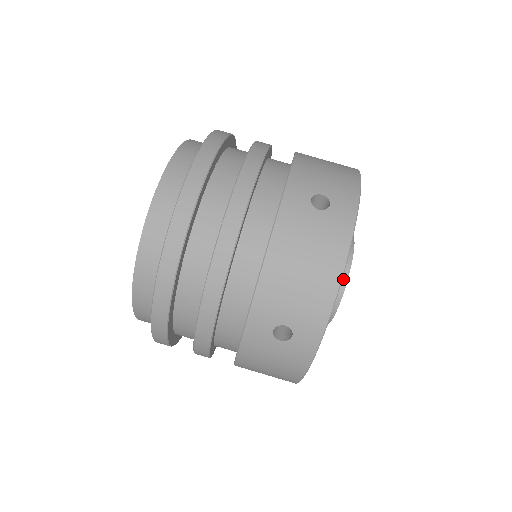
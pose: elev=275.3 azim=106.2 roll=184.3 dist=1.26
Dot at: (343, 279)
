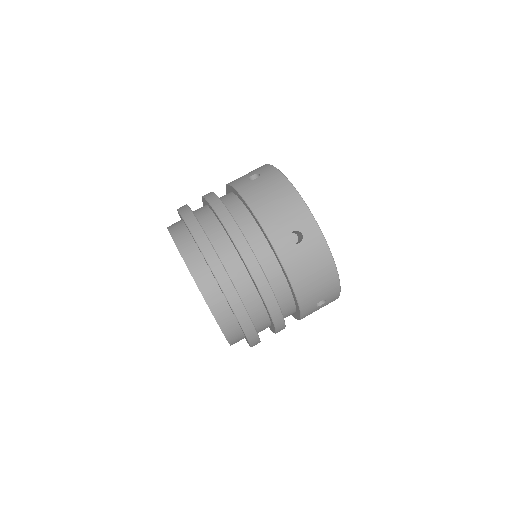
Dot at: occluded
